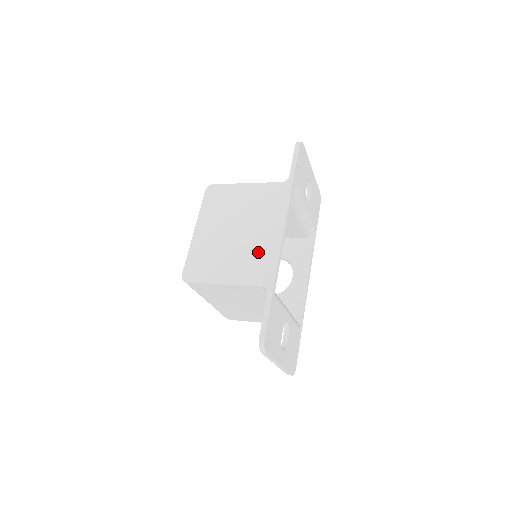
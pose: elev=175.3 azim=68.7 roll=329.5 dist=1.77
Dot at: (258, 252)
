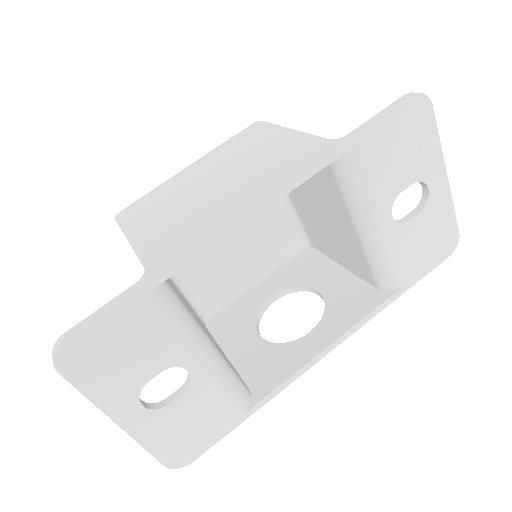
Dot at: (197, 220)
